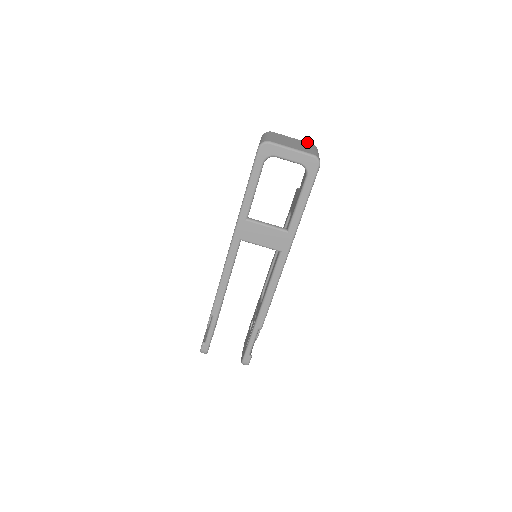
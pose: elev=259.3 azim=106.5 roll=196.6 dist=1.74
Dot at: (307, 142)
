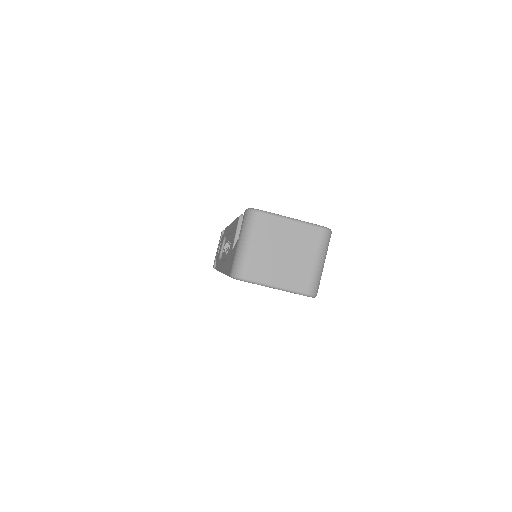
Dot at: (314, 227)
